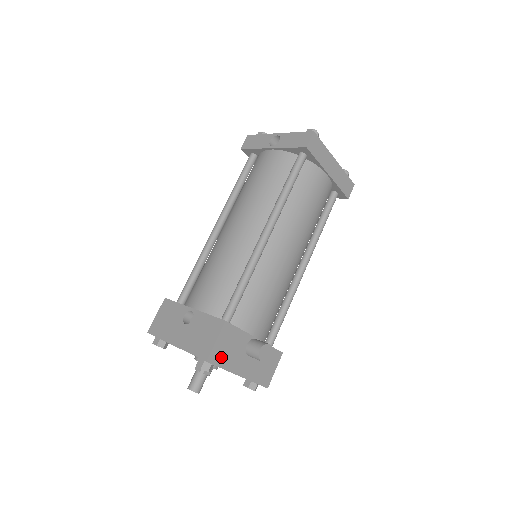
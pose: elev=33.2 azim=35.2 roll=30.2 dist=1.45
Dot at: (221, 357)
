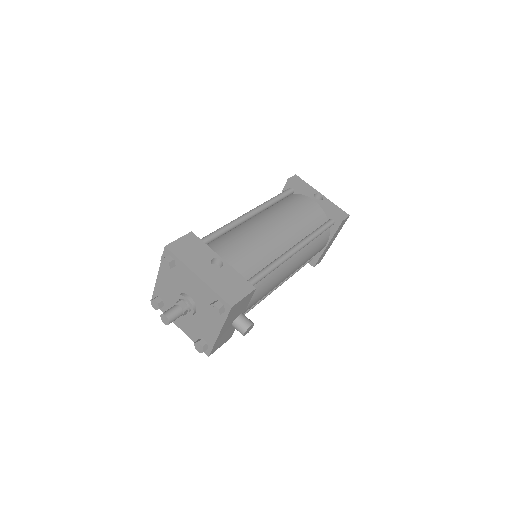
Dot at: (233, 311)
